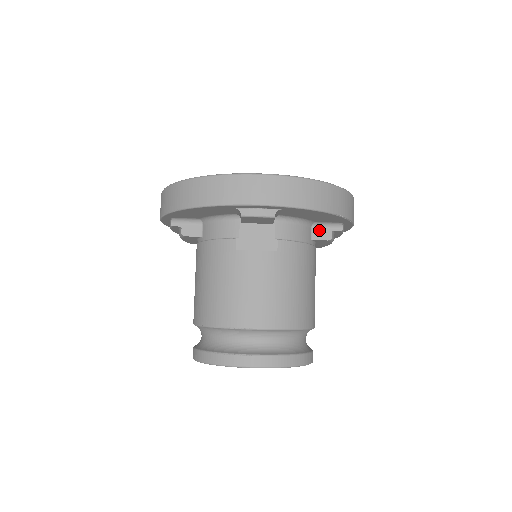
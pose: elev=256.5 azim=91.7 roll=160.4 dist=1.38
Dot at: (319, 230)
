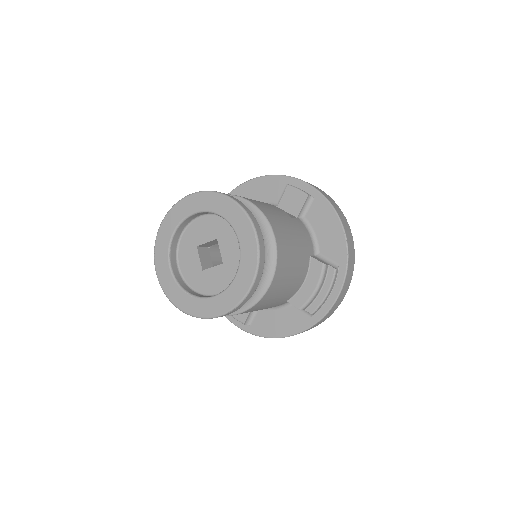
Dot at: (319, 259)
